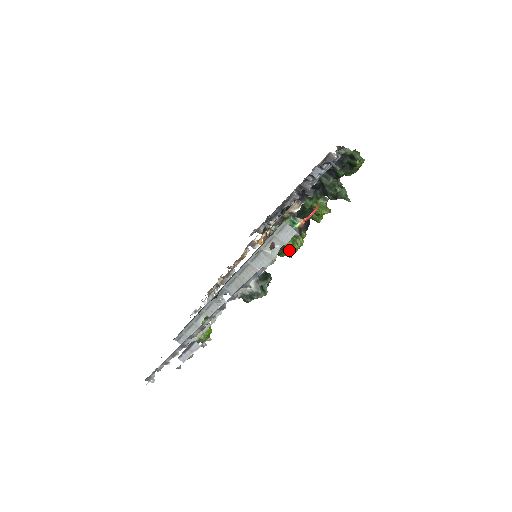
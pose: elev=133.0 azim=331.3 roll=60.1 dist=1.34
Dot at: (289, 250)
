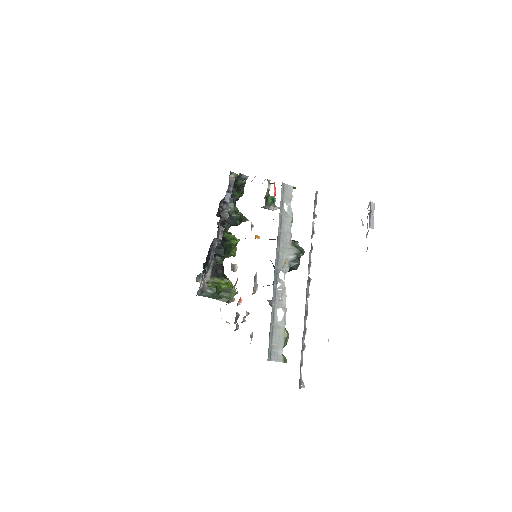
Dot at: occluded
